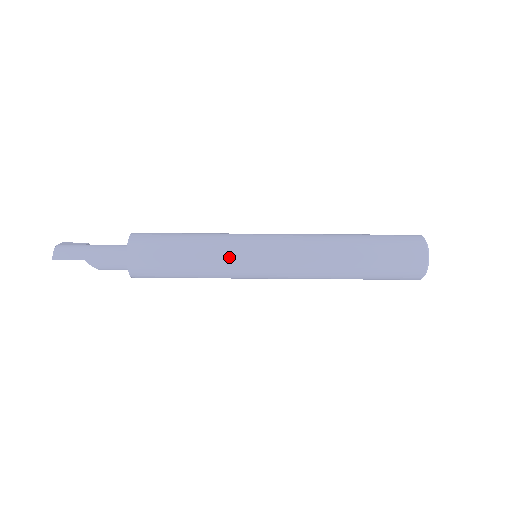
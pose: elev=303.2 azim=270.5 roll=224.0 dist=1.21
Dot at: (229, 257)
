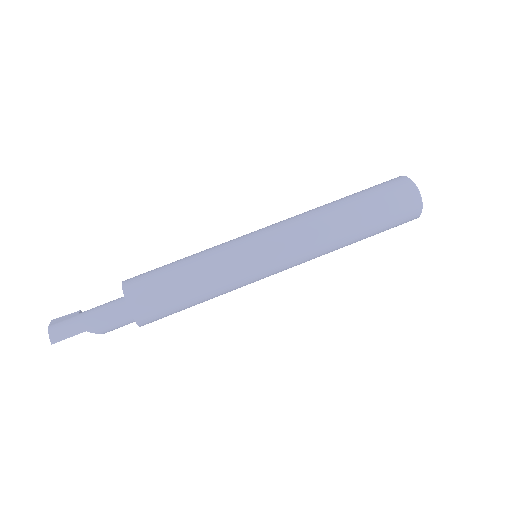
Dot at: (233, 269)
